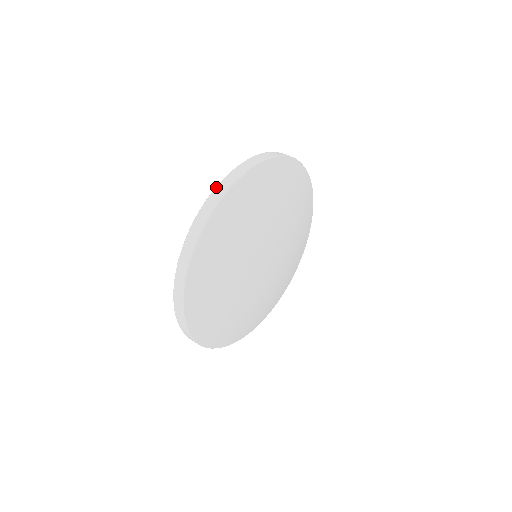
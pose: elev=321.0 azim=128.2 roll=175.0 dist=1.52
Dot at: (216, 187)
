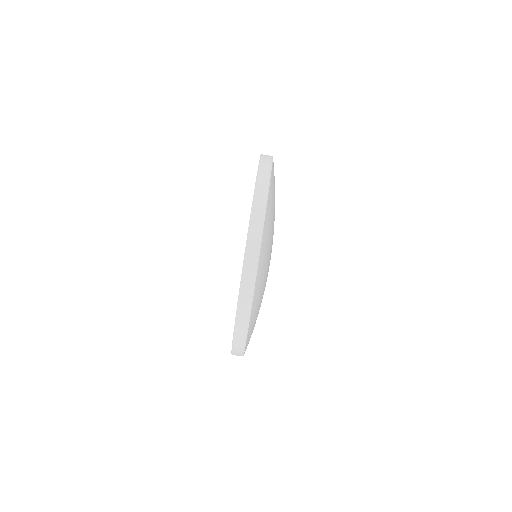
Dot at: (232, 354)
